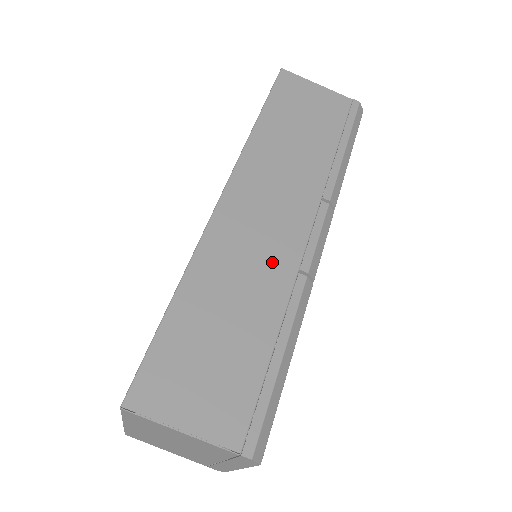
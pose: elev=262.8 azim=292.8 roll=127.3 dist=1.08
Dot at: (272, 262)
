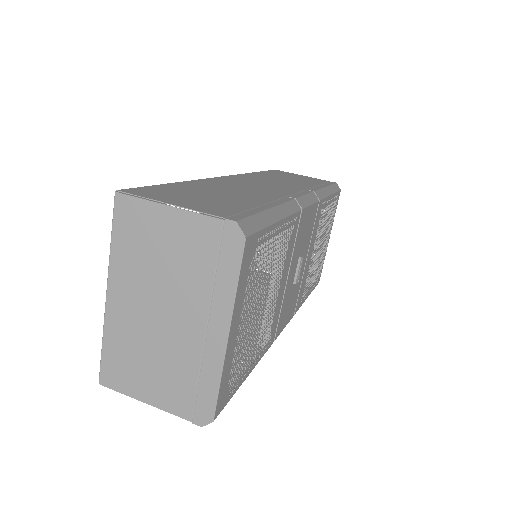
Dot at: (263, 191)
